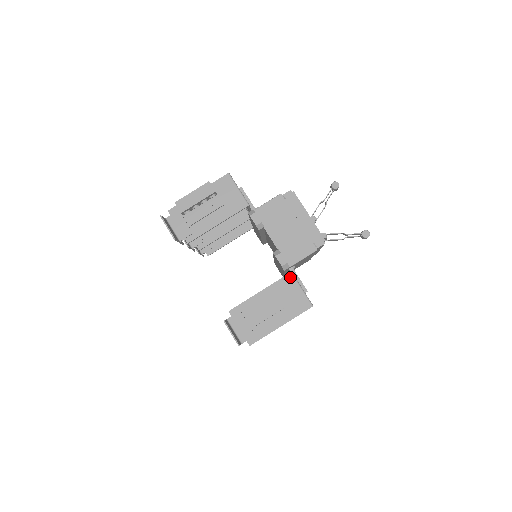
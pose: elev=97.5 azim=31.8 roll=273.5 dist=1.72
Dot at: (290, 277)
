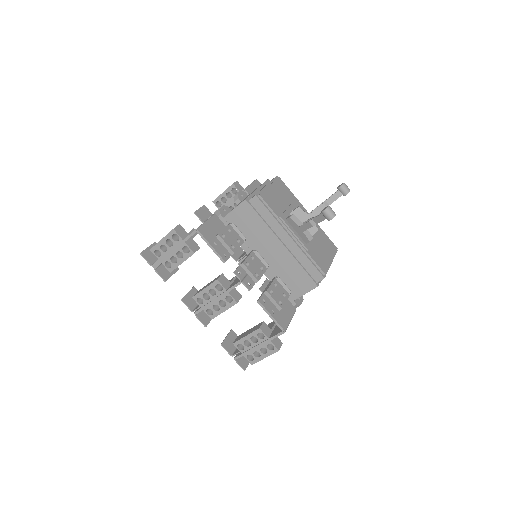
Dot at: occluded
